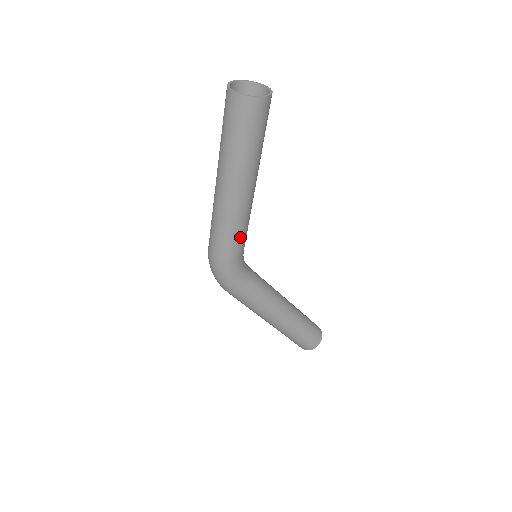
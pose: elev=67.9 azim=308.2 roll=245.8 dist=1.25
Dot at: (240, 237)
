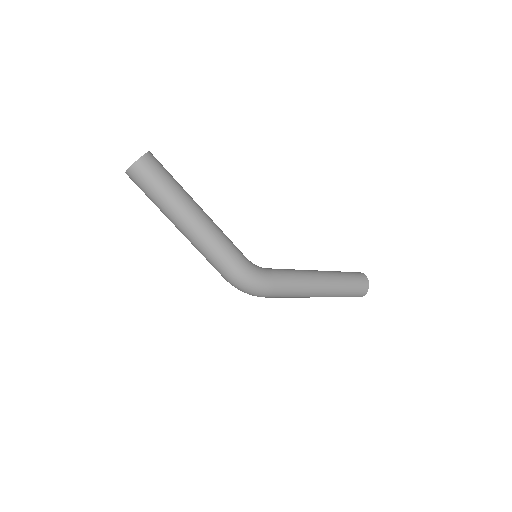
Dot at: (229, 244)
